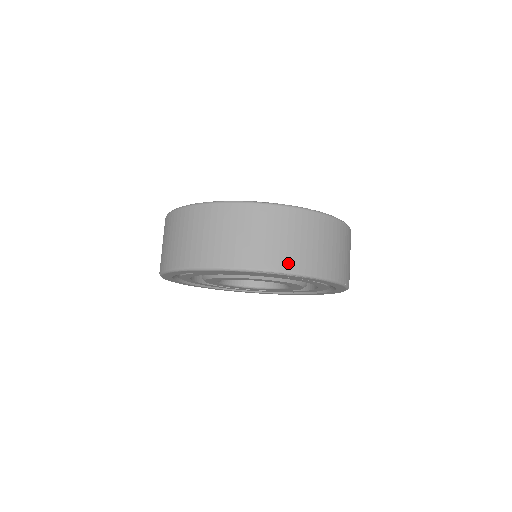
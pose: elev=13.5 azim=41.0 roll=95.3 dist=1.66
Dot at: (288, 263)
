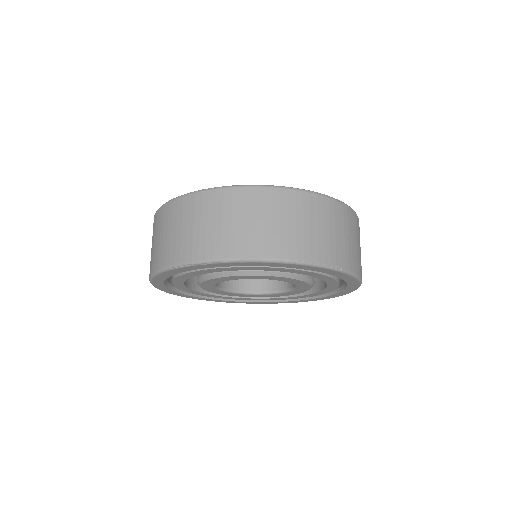
Dot at: (194, 252)
